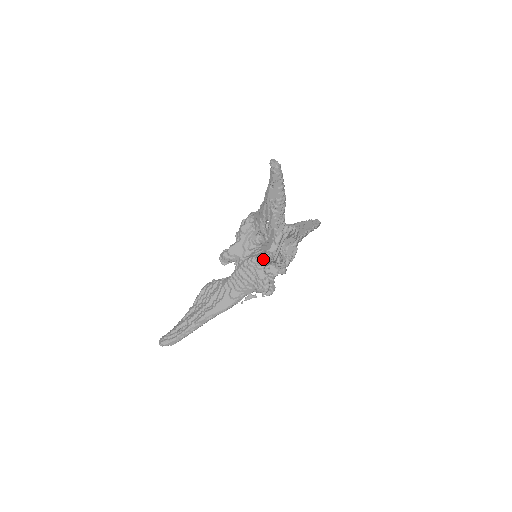
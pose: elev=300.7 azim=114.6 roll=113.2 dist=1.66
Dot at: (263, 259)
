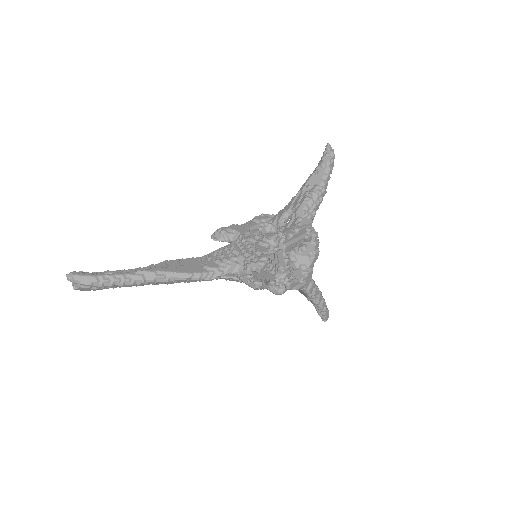
Dot at: (273, 234)
